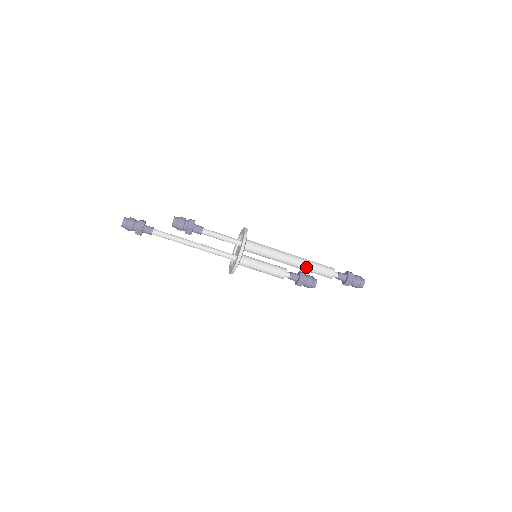
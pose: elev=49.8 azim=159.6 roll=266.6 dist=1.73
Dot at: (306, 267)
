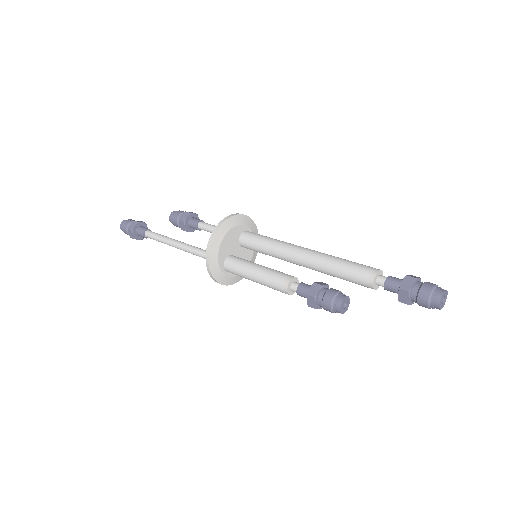
Dot at: (328, 258)
